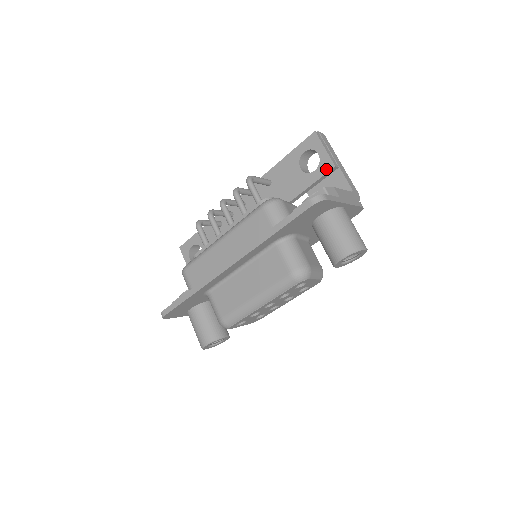
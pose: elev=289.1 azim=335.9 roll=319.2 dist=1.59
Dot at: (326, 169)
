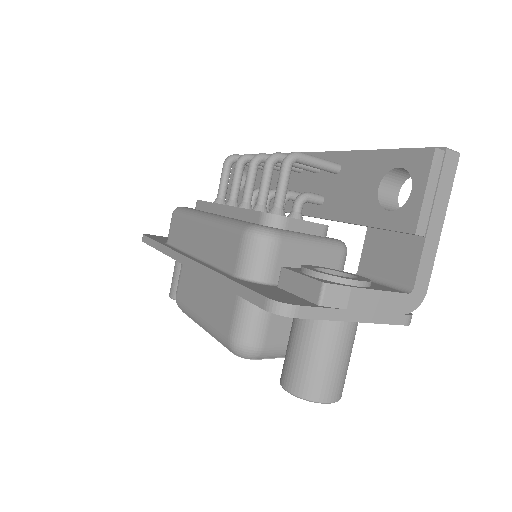
Dot at: (402, 225)
